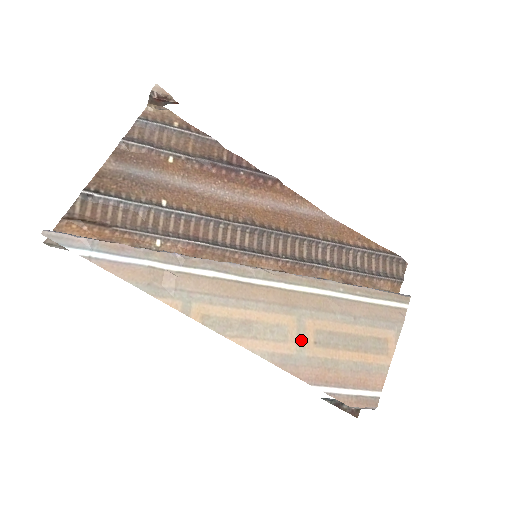
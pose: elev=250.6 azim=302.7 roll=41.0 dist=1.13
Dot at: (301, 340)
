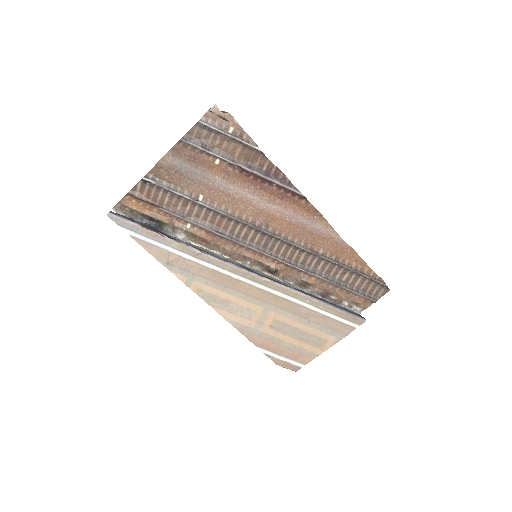
Dot at: (261, 322)
